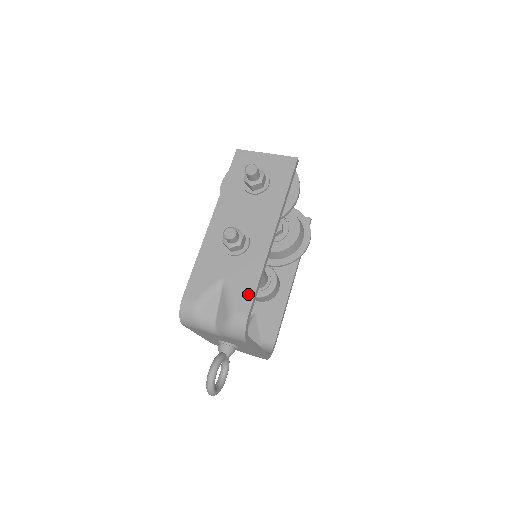
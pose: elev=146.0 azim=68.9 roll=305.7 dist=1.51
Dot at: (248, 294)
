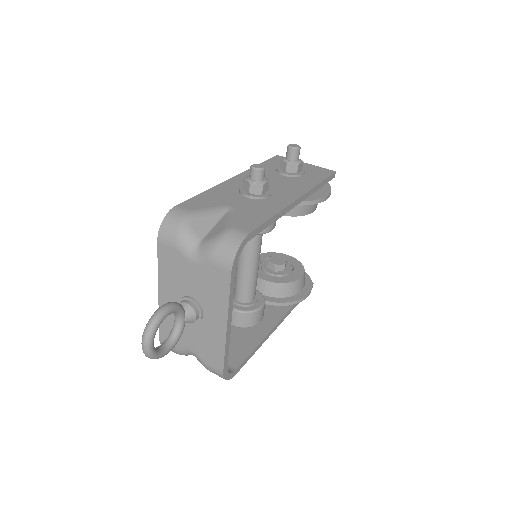
Dot at: (255, 221)
